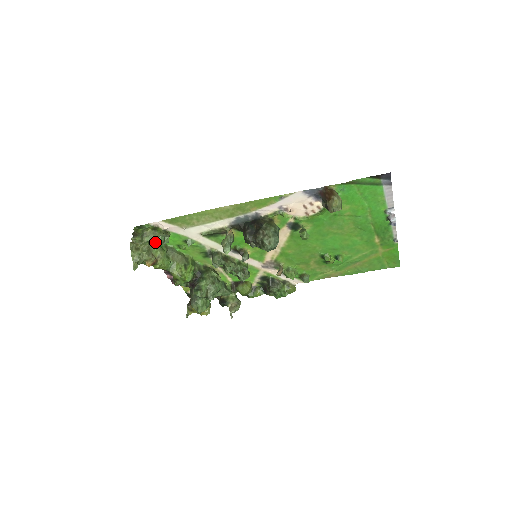
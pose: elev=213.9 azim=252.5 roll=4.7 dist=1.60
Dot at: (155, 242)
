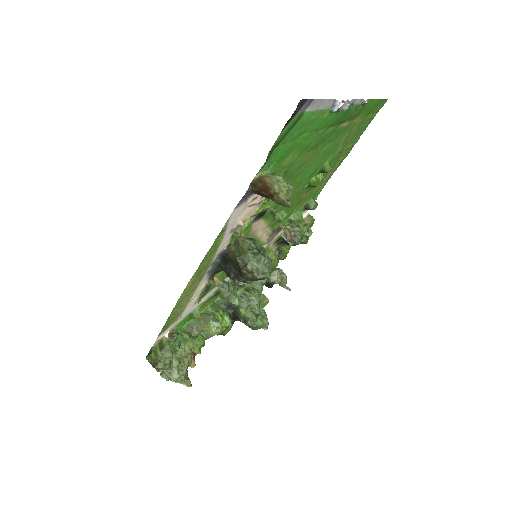
Dot at: (175, 350)
